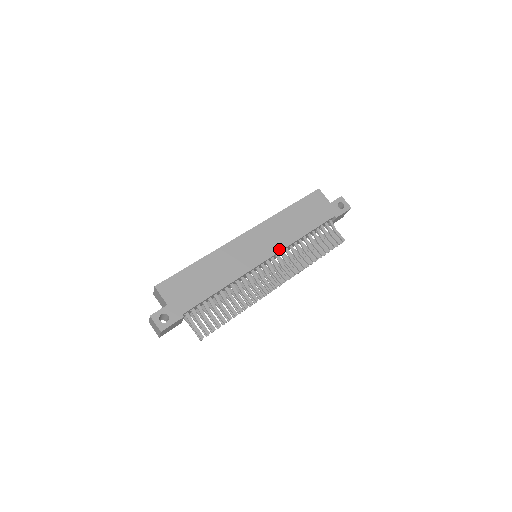
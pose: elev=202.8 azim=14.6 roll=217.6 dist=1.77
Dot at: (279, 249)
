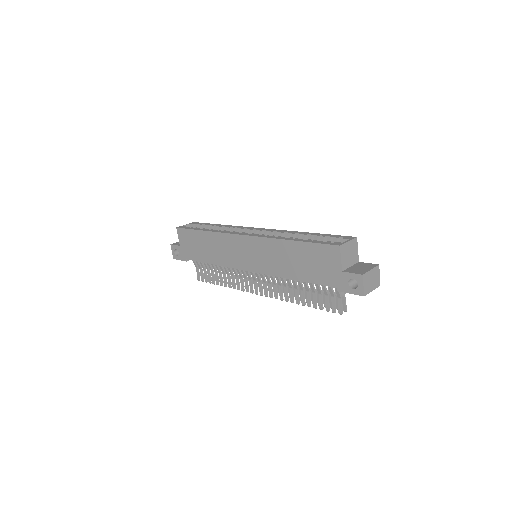
Dot at: (263, 272)
